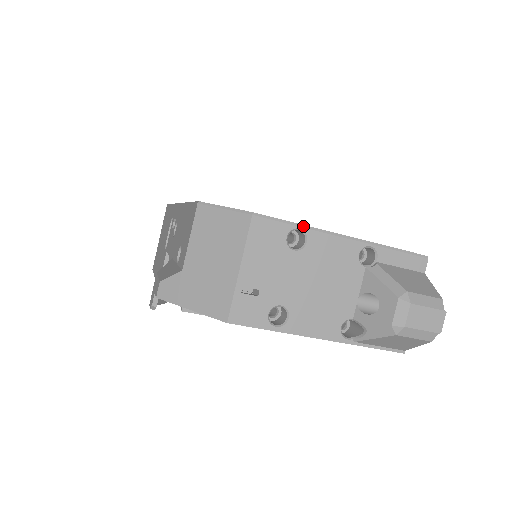
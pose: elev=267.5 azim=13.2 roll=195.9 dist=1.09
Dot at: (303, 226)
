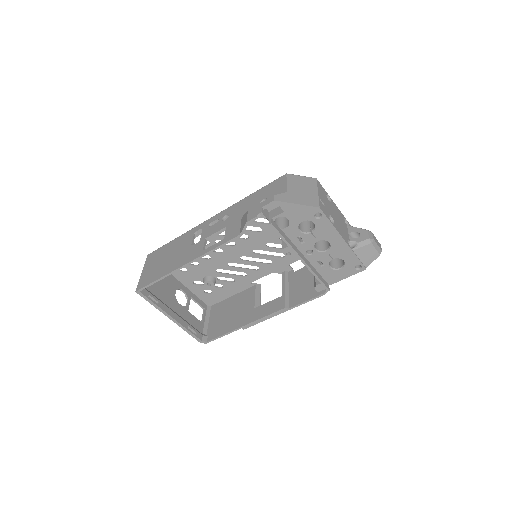
Dot at: occluded
